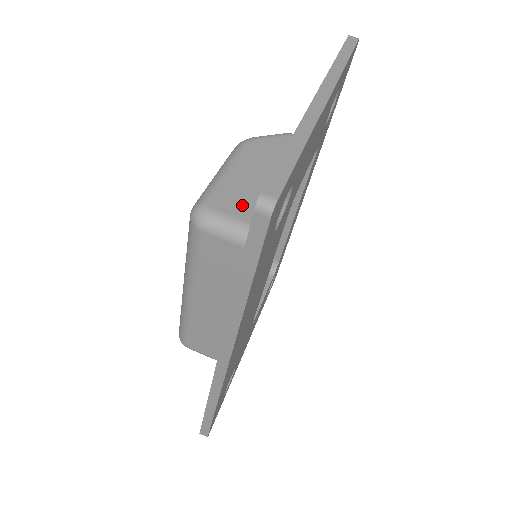
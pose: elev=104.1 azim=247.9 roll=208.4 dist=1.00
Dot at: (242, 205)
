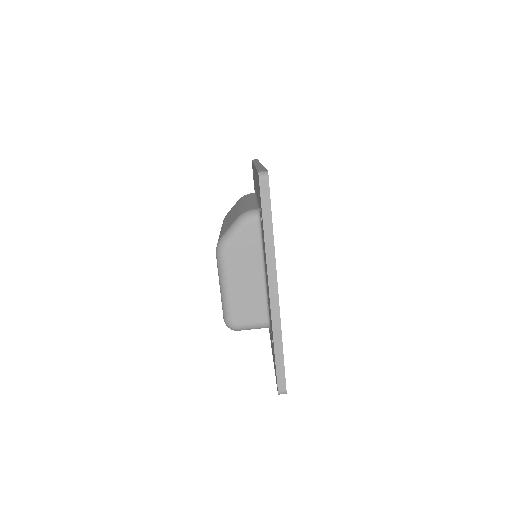
Dot at: (250, 312)
